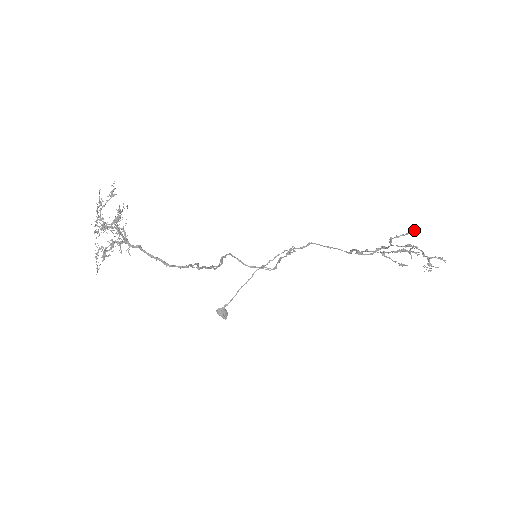
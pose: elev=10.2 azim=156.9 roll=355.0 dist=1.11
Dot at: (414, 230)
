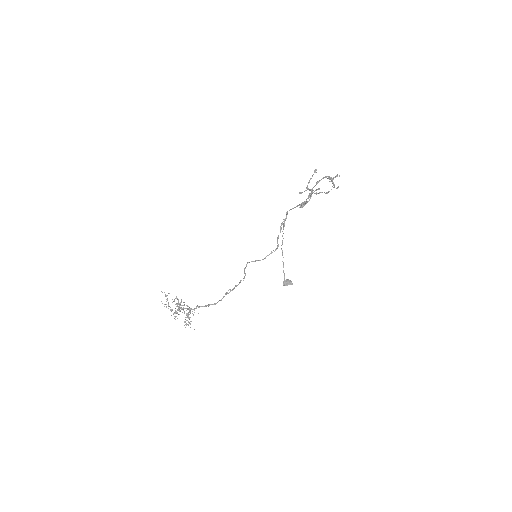
Dot at: (314, 170)
